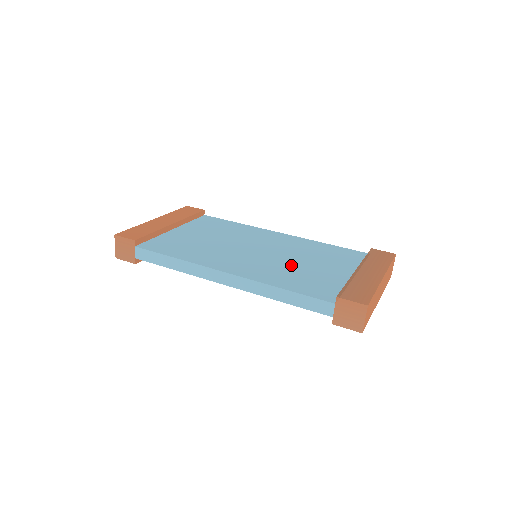
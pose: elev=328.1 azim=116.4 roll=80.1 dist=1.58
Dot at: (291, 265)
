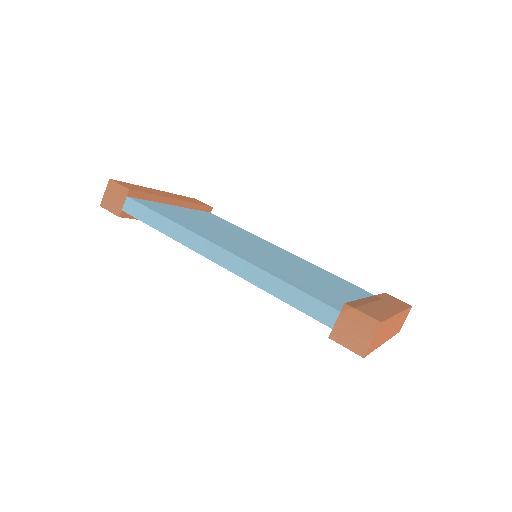
Dot at: (294, 271)
